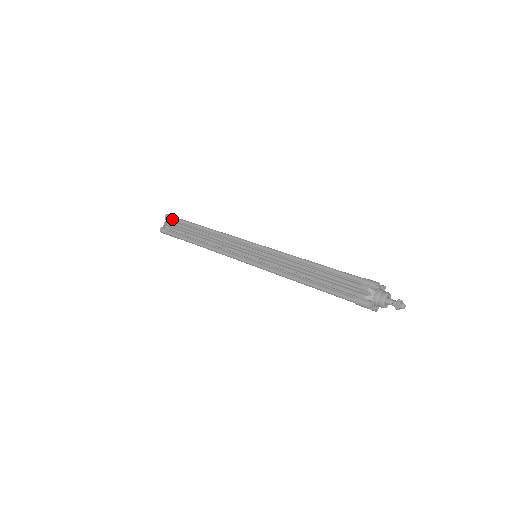
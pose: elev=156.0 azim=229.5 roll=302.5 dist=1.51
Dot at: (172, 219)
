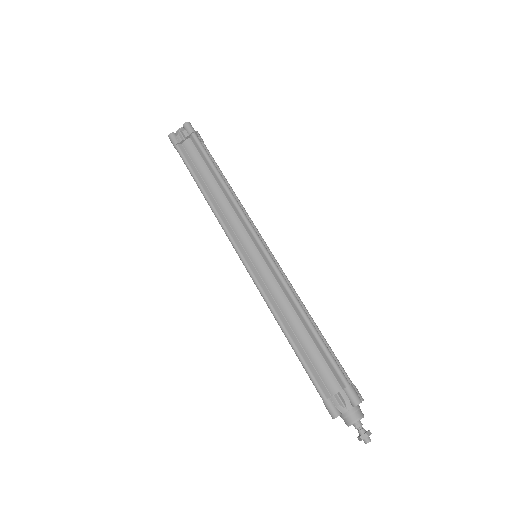
Dot at: (176, 148)
